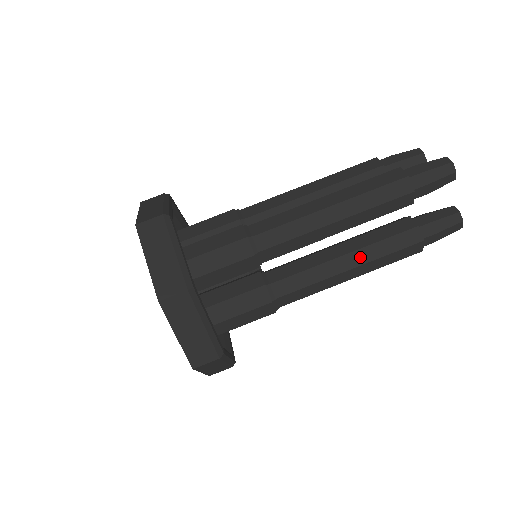
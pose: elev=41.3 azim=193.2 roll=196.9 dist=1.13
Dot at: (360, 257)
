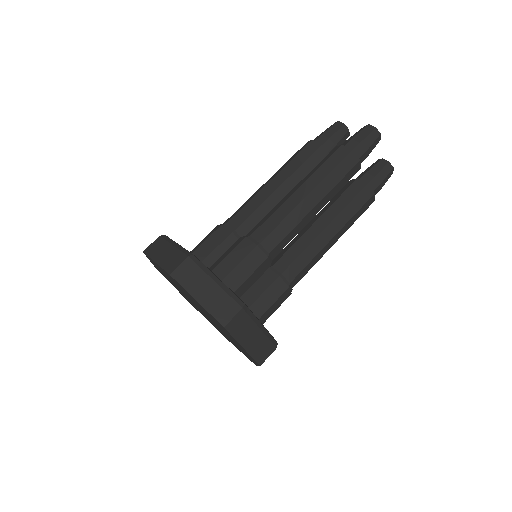
Dot at: (337, 224)
